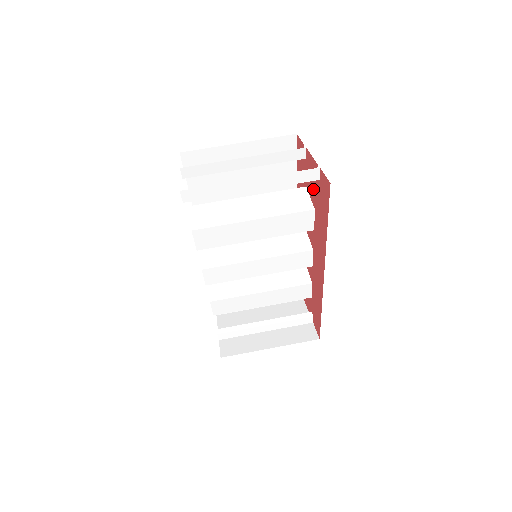
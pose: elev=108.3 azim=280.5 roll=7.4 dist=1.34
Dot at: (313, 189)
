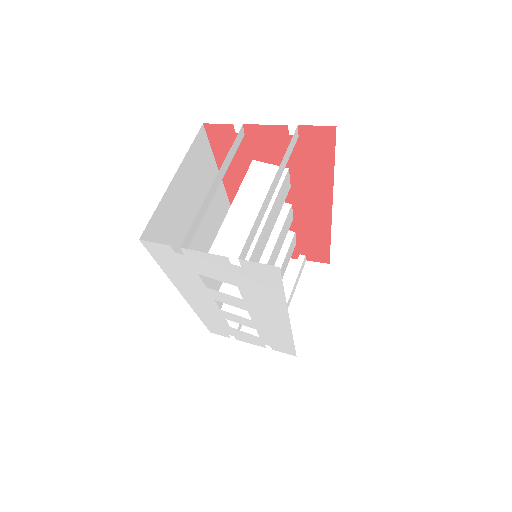
Dot at: (279, 153)
